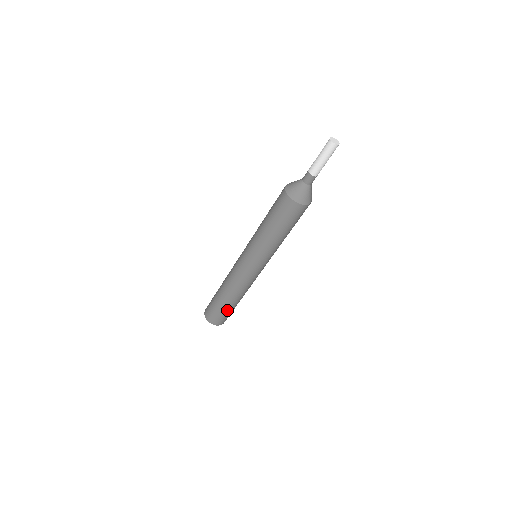
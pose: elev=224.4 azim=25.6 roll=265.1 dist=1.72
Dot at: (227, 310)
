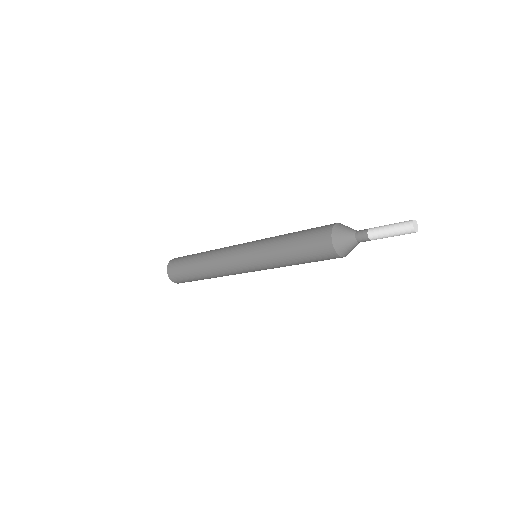
Dot at: occluded
